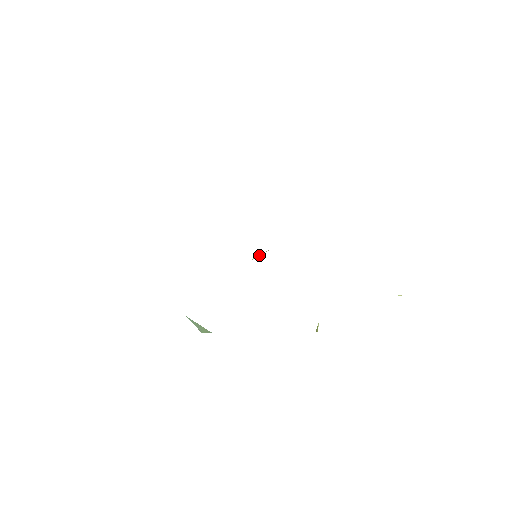
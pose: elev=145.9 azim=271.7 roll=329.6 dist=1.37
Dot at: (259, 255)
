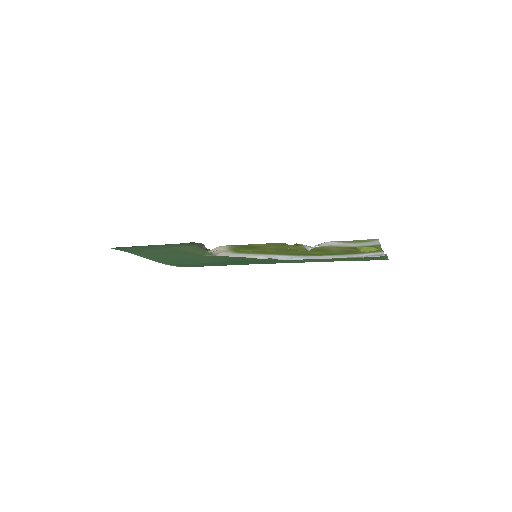
Dot at: occluded
